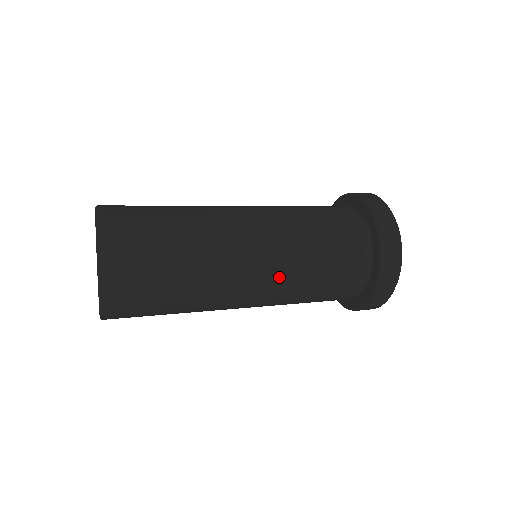
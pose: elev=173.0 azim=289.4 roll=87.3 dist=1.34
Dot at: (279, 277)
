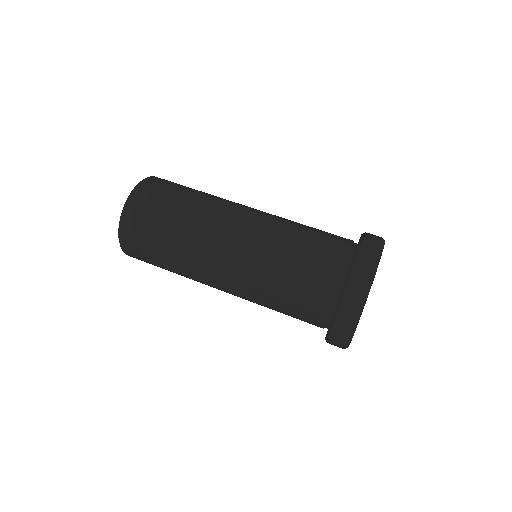
Dot at: (243, 297)
